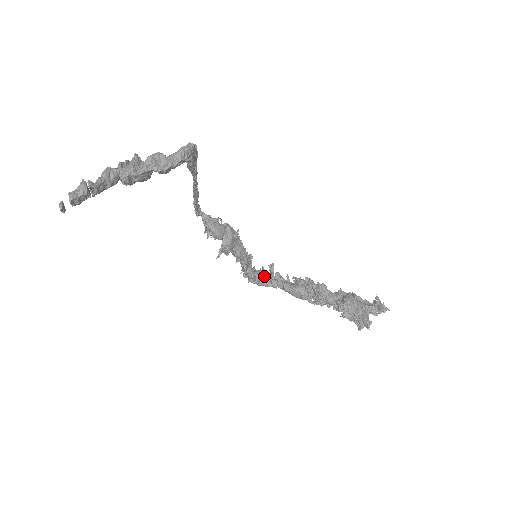
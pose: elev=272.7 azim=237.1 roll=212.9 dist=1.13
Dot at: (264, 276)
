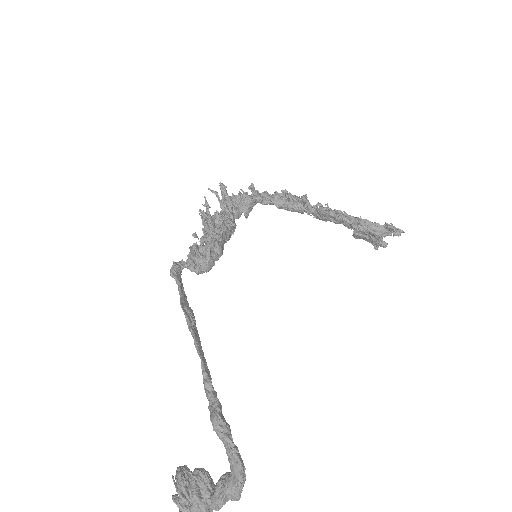
Dot at: (250, 204)
